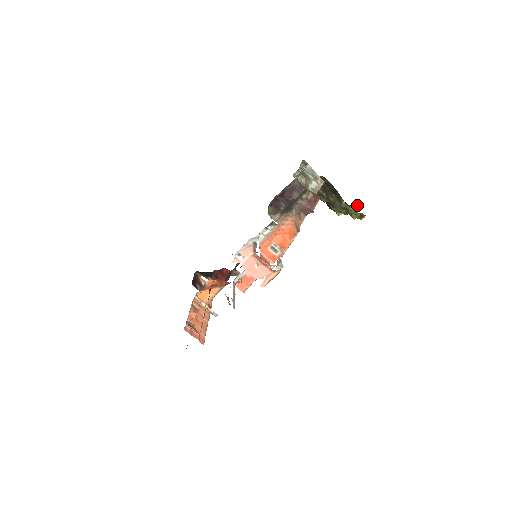
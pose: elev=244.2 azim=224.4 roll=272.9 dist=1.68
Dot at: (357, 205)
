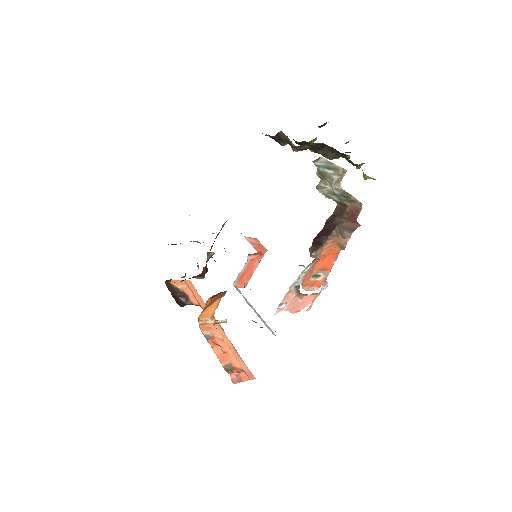
Dot at: (326, 123)
